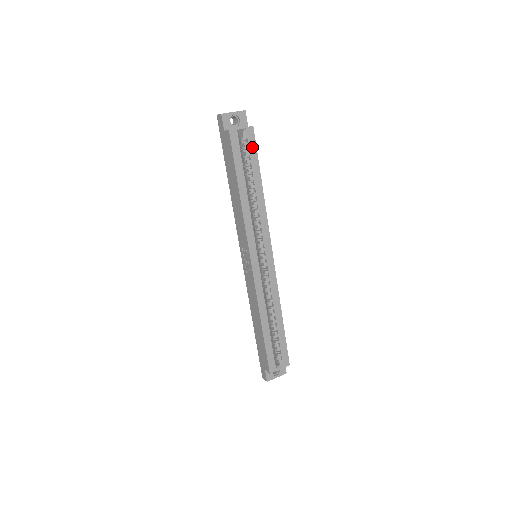
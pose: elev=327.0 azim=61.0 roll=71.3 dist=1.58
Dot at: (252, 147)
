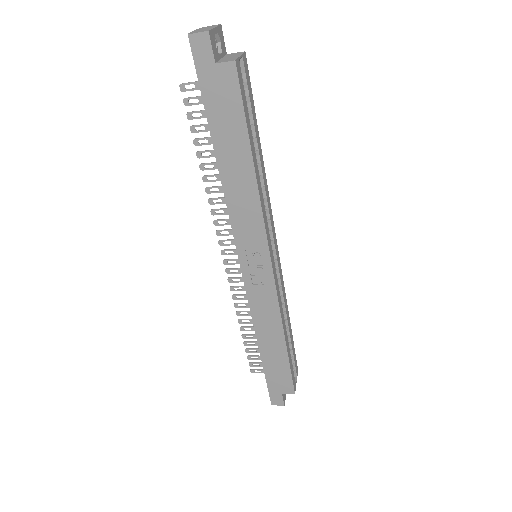
Dot at: (249, 88)
